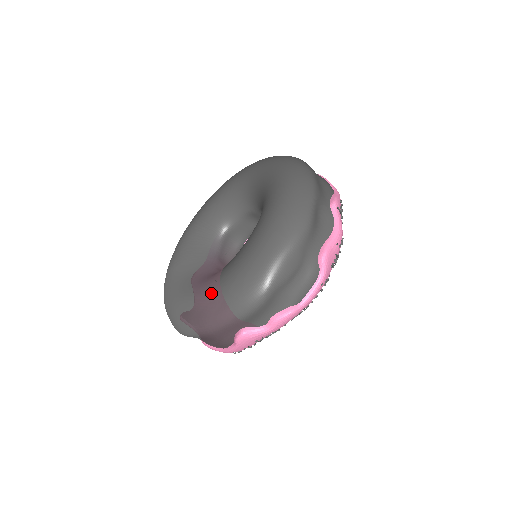
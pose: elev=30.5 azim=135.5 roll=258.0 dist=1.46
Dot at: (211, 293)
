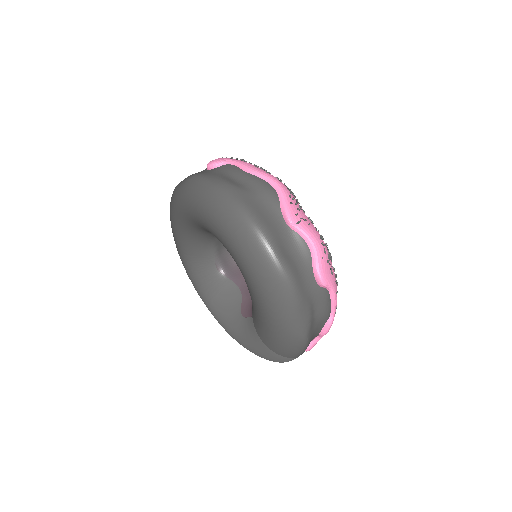
Dot at: (264, 350)
